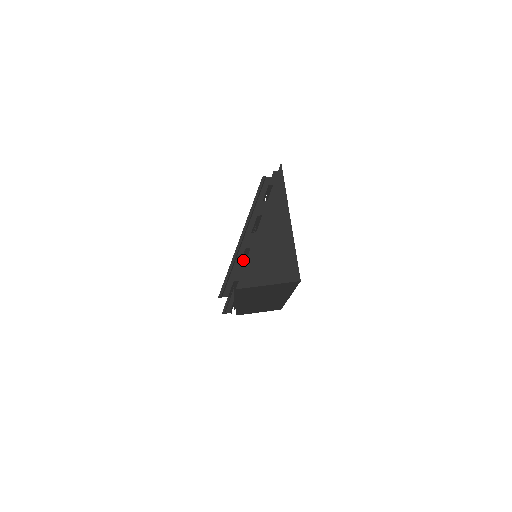
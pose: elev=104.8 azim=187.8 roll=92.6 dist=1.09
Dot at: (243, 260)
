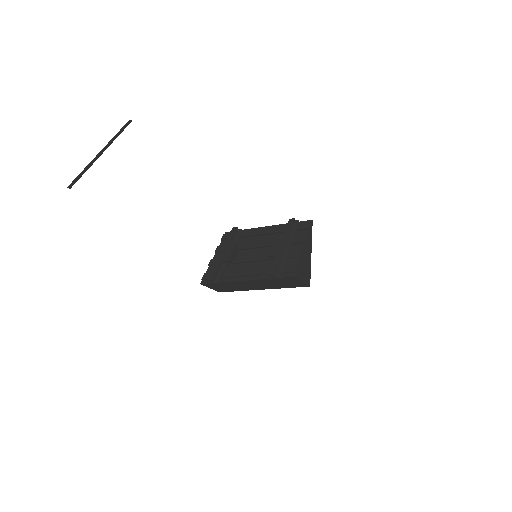
Dot at: (233, 252)
